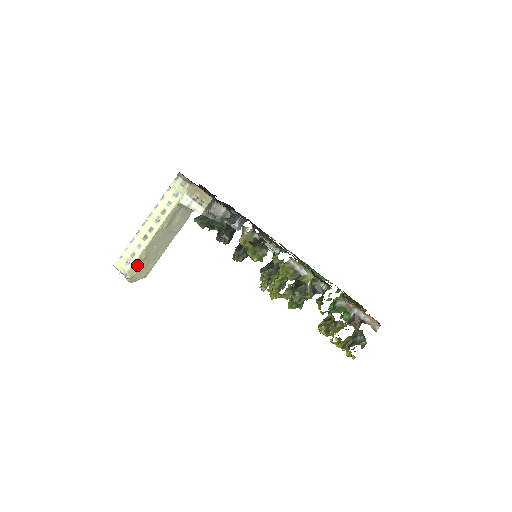
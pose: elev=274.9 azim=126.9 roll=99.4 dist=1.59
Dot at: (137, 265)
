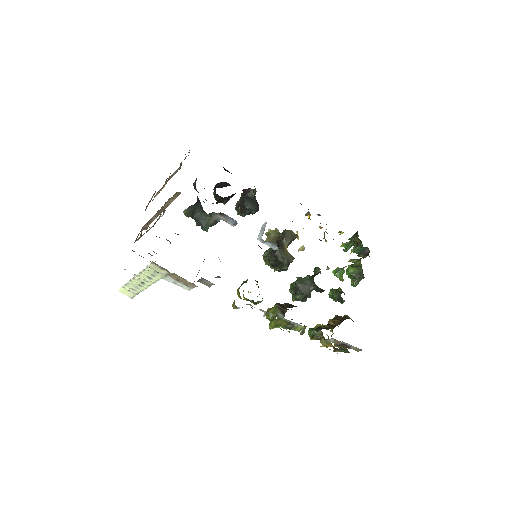
Dot at: occluded
